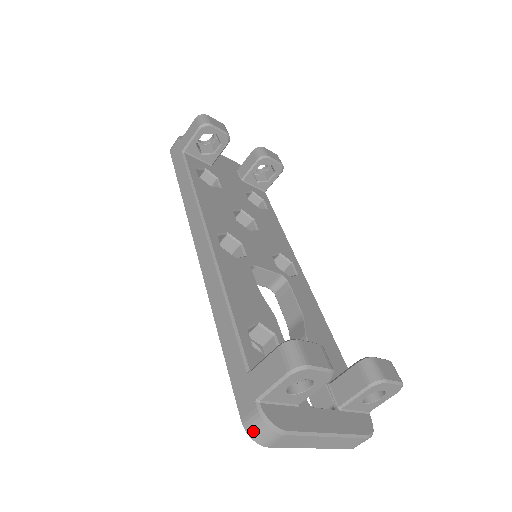
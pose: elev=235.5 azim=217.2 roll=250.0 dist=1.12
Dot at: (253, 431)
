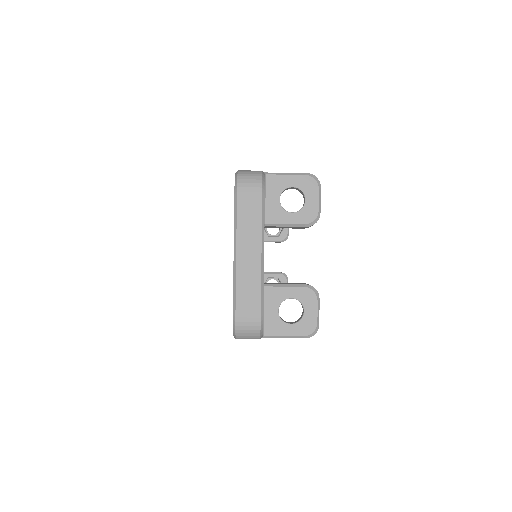
Dot at: (245, 172)
